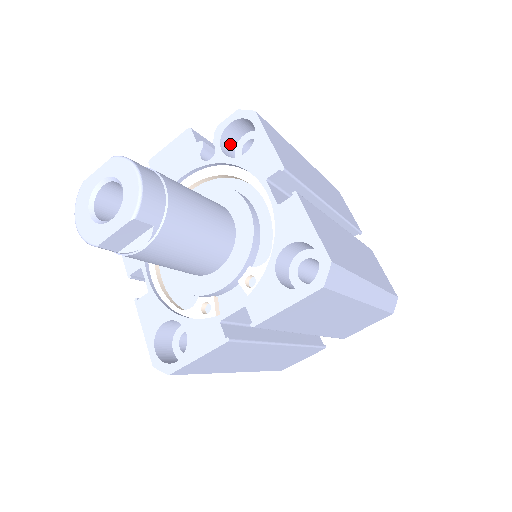
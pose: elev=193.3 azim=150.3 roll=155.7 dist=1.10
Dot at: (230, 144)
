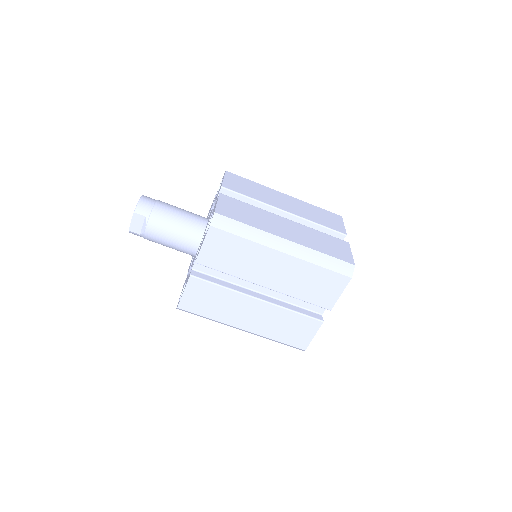
Dot at: occluded
